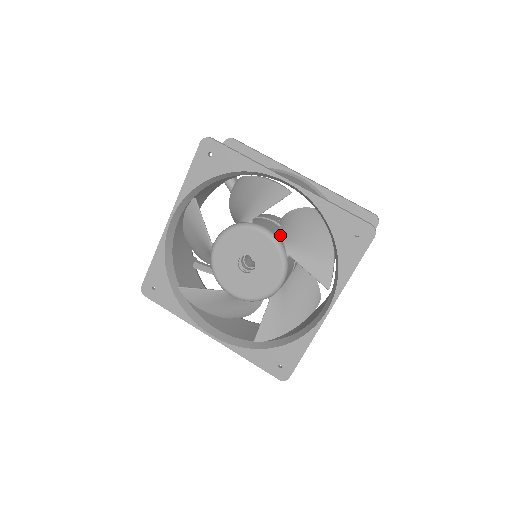
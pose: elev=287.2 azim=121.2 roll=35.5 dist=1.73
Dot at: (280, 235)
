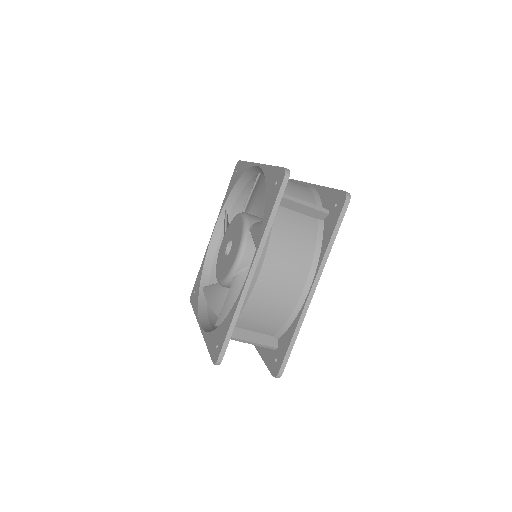
Dot at: (258, 221)
